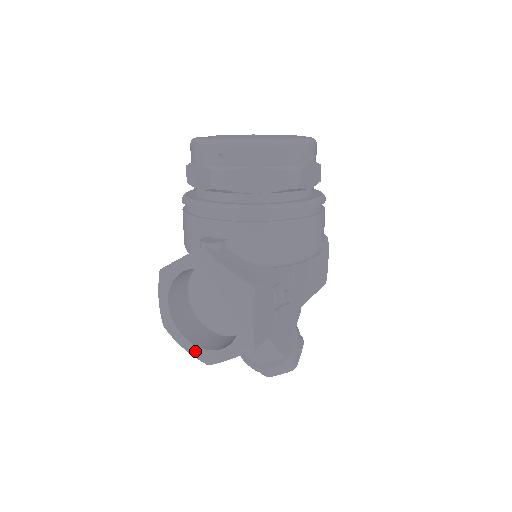
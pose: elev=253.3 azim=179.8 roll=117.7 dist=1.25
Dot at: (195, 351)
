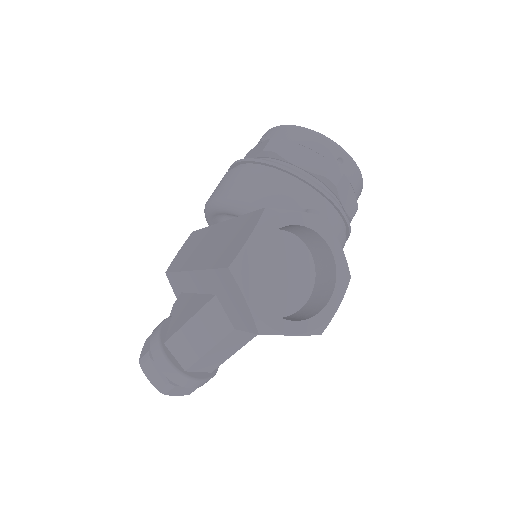
Dot at: (261, 312)
